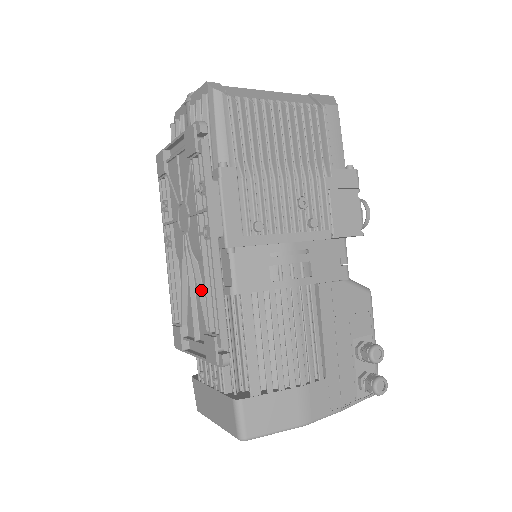
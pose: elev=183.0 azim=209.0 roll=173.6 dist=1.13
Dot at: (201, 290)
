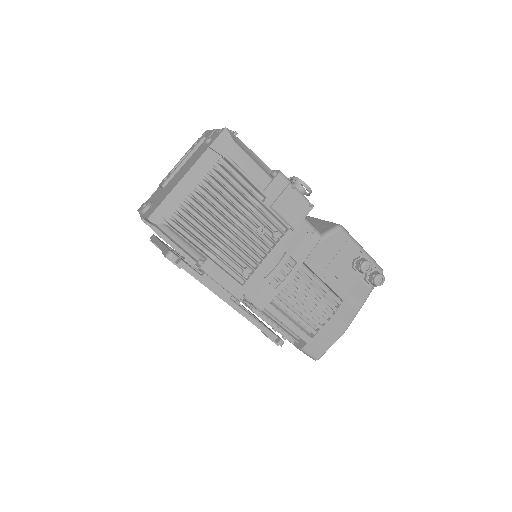
Dot at: occluded
